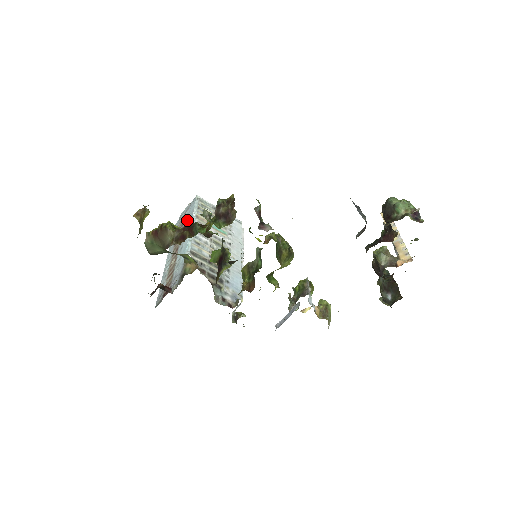
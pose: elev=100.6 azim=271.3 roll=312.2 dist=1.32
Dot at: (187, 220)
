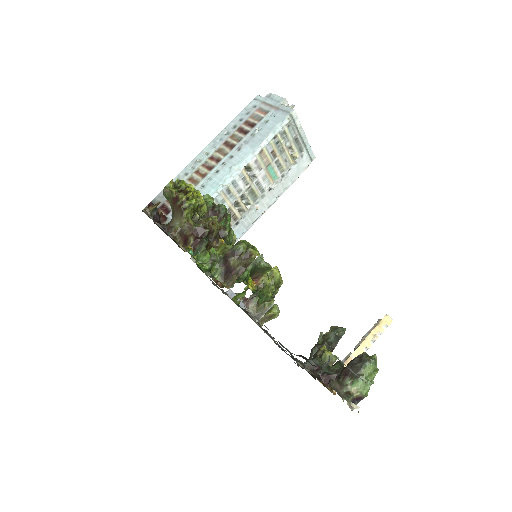
Dot at: (256, 134)
